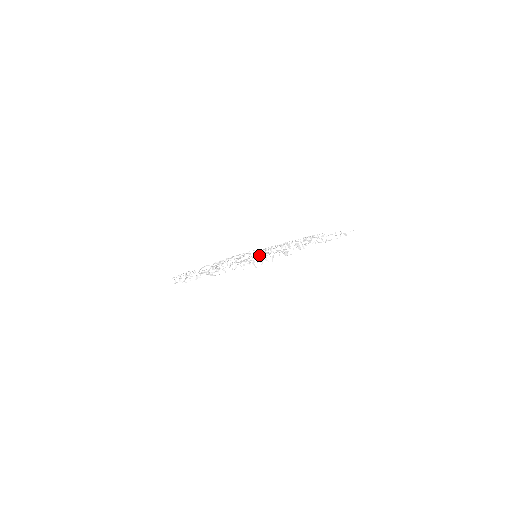
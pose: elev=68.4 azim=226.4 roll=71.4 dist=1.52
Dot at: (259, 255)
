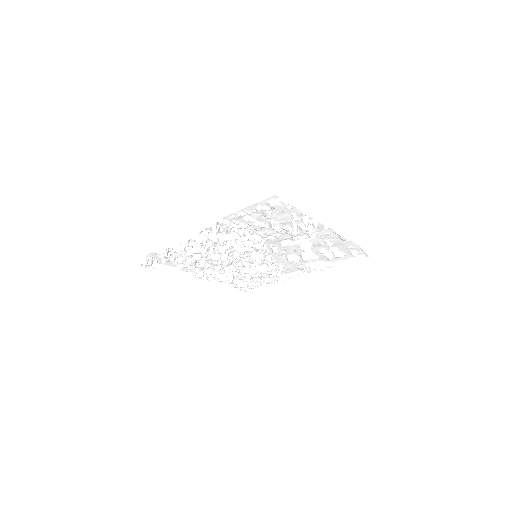
Dot at: (266, 250)
